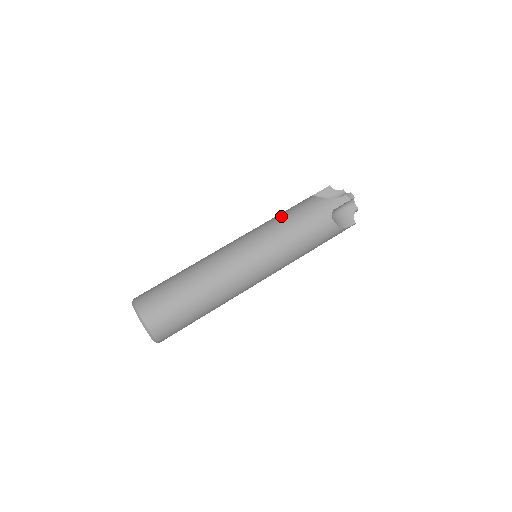
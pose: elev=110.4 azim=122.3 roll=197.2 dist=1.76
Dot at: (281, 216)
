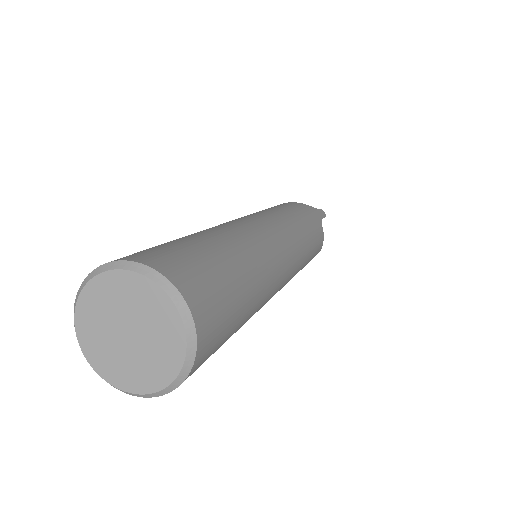
Dot at: (278, 207)
